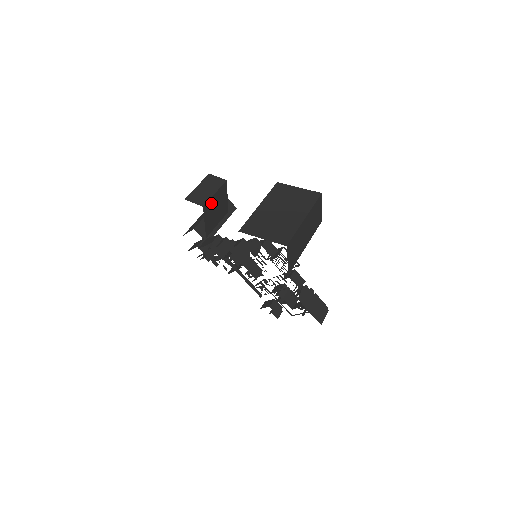
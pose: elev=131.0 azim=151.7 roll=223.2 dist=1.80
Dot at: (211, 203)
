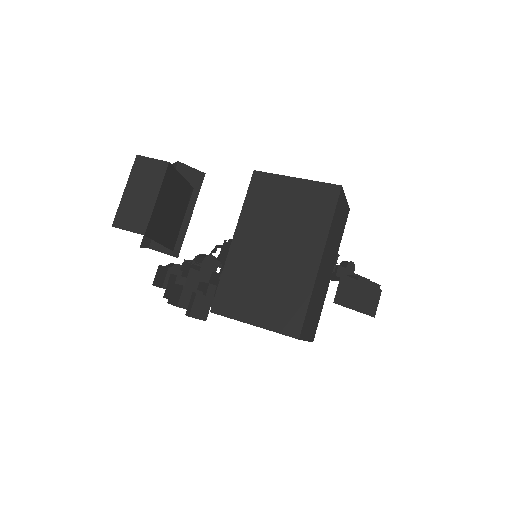
Dot at: (157, 214)
